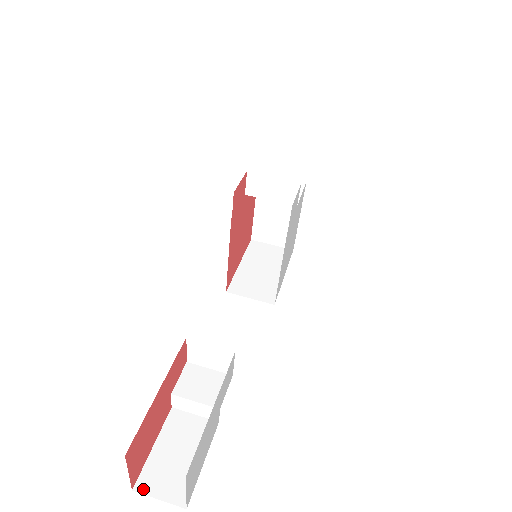
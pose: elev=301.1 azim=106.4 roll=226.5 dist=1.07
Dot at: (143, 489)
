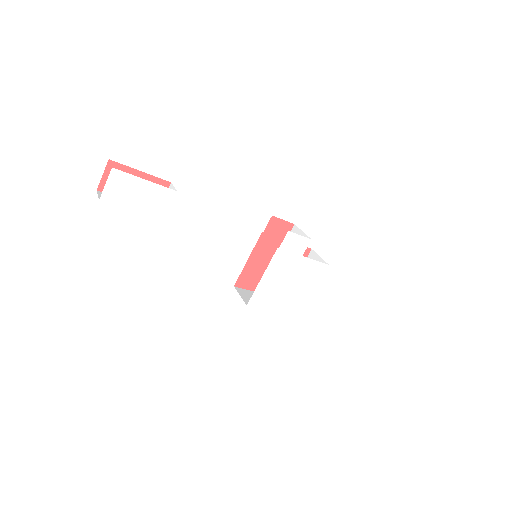
Dot at: (99, 193)
